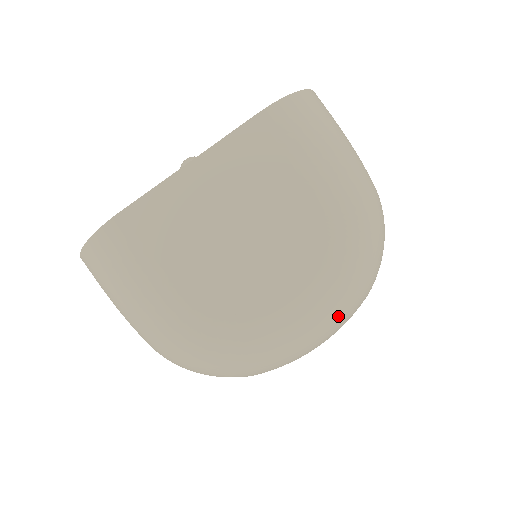
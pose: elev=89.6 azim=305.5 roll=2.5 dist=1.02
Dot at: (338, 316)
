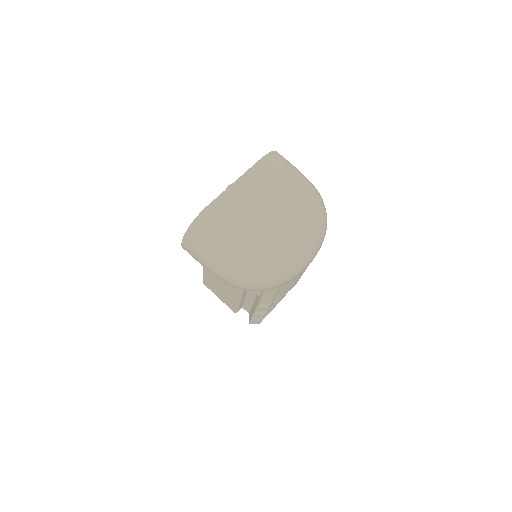
Dot at: (315, 240)
